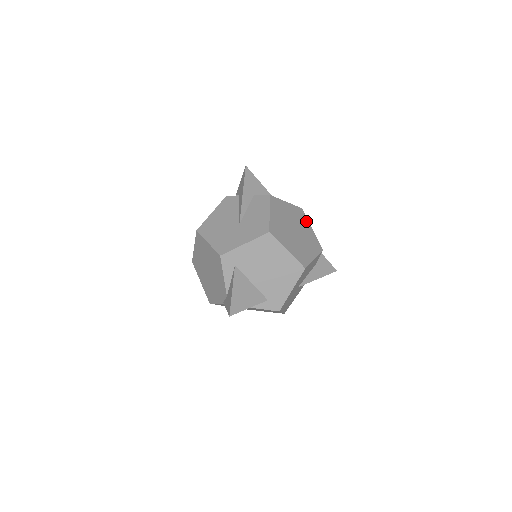
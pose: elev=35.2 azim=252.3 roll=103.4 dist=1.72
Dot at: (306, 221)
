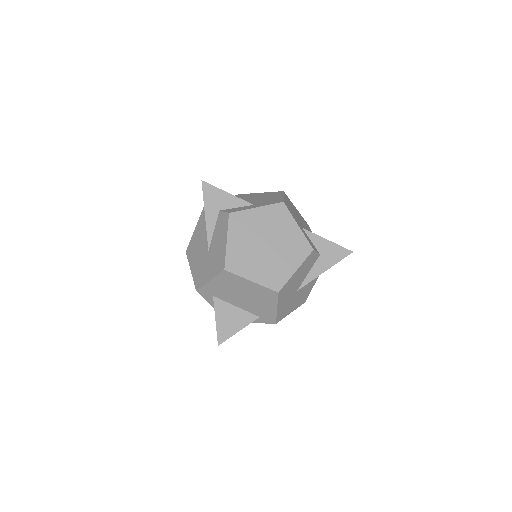
Dot at: (288, 219)
